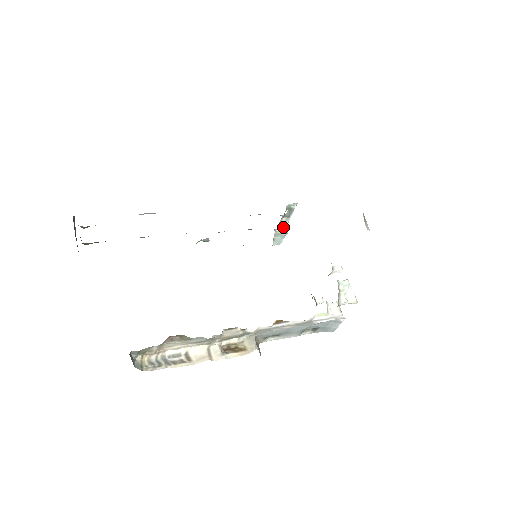
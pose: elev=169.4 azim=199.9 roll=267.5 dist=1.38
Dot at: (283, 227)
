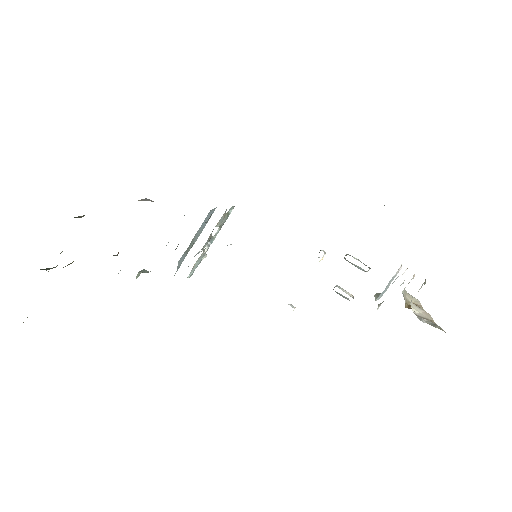
Dot at: (209, 245)
